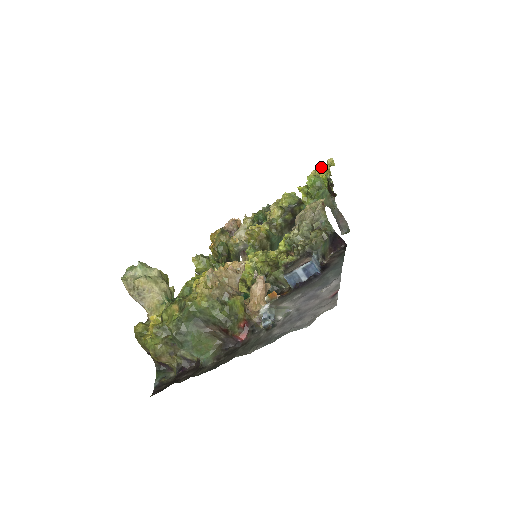
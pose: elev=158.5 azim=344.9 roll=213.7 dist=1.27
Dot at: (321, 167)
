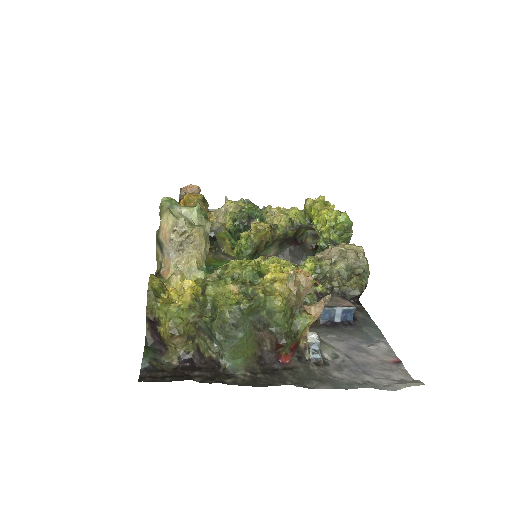
Dot at: (322, 201)
